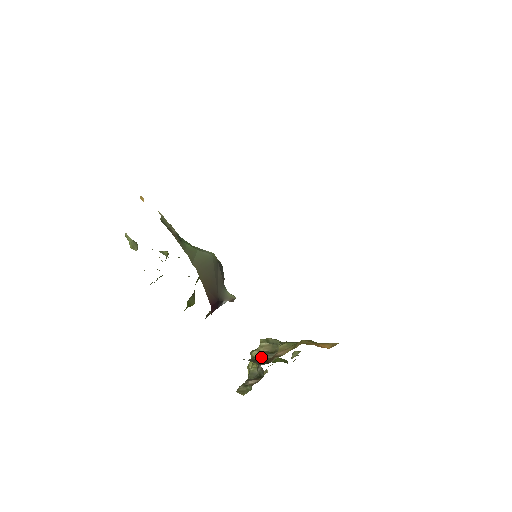
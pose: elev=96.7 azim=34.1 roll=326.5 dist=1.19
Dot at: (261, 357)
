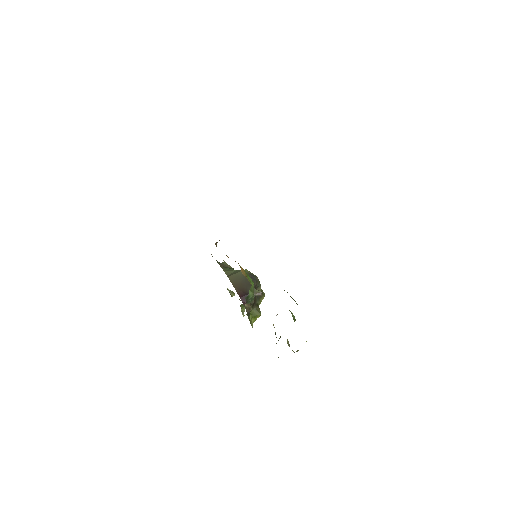
Dot at: occluded
